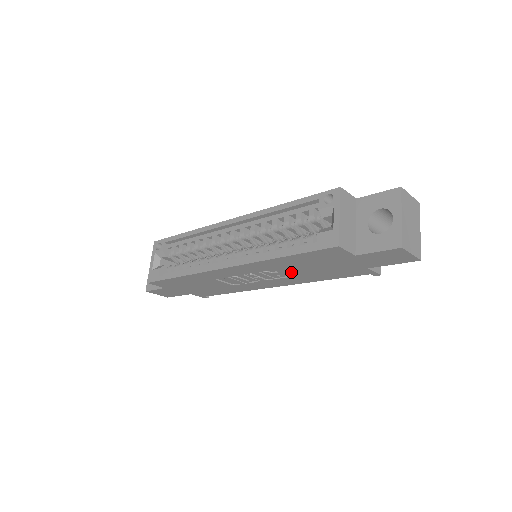
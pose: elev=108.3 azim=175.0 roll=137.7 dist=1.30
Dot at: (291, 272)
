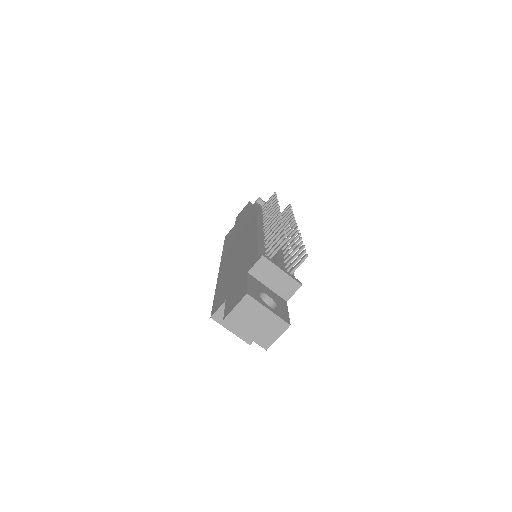
Dot at: occluded
